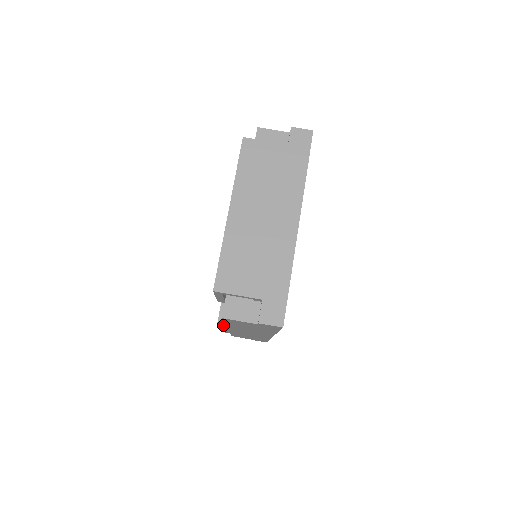
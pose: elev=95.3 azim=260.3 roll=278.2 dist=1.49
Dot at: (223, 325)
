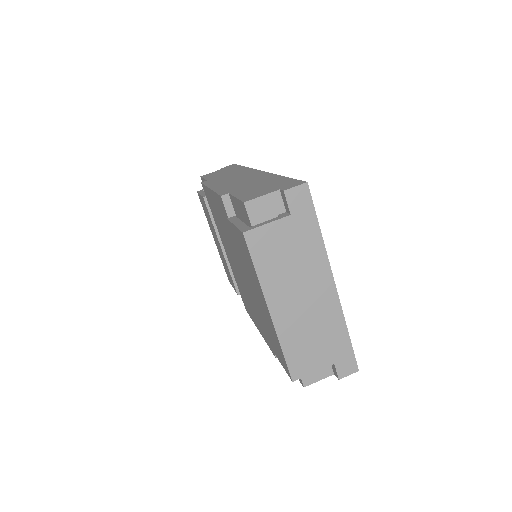
Dot at: occluded
